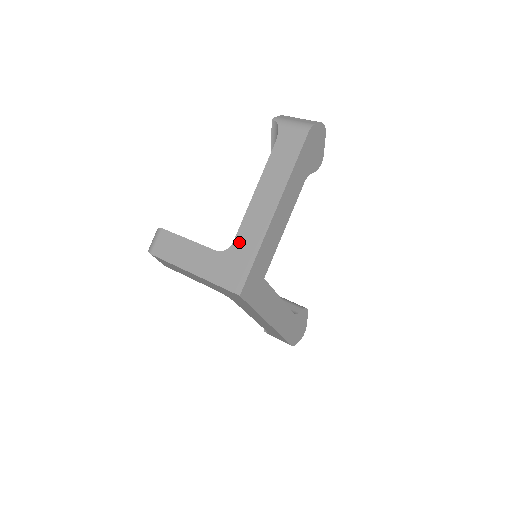
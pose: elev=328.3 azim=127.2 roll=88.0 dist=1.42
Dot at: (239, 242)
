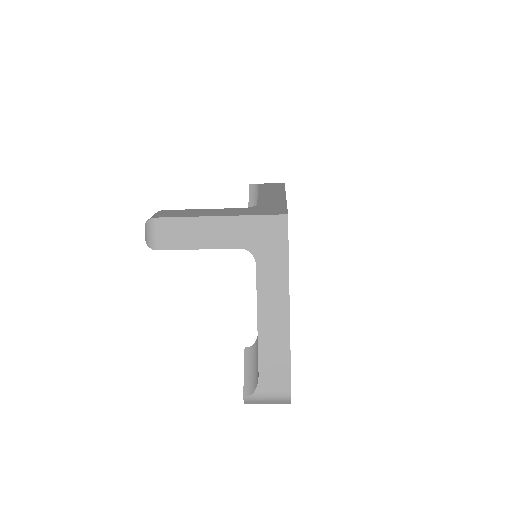
Dot at: (263, 204)
